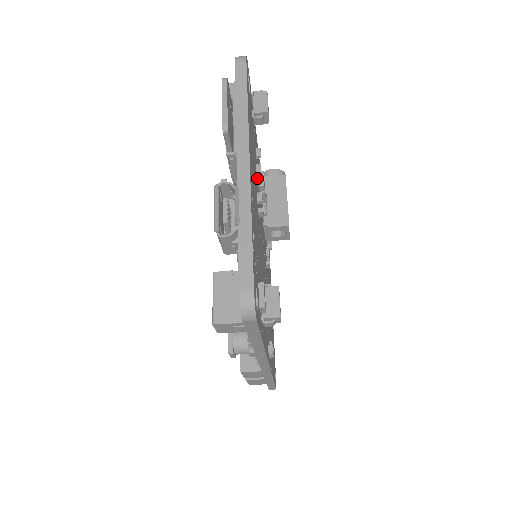
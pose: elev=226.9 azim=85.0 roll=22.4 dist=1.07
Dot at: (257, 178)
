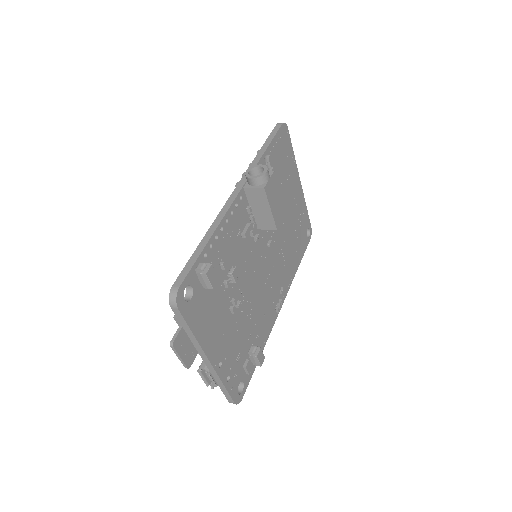
Dot at: (229, 275)
